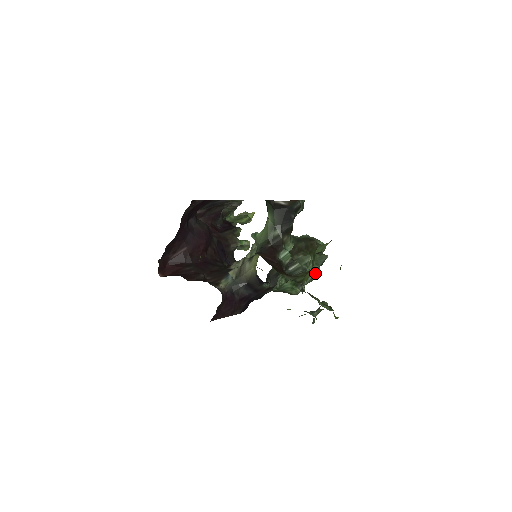
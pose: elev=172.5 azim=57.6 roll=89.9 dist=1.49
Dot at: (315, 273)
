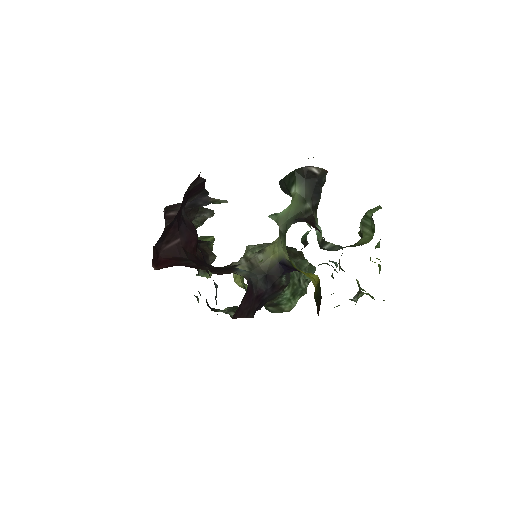
Dot at: occluded
